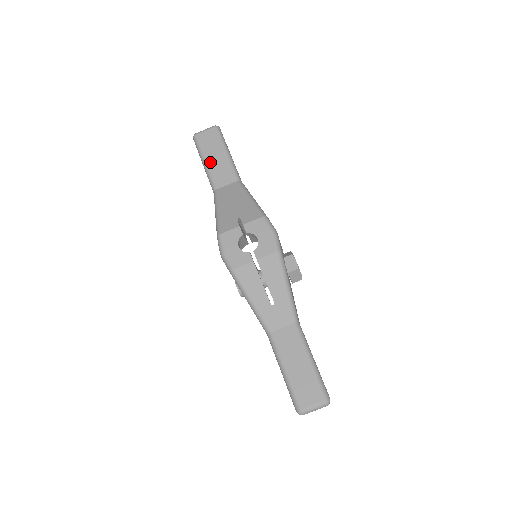
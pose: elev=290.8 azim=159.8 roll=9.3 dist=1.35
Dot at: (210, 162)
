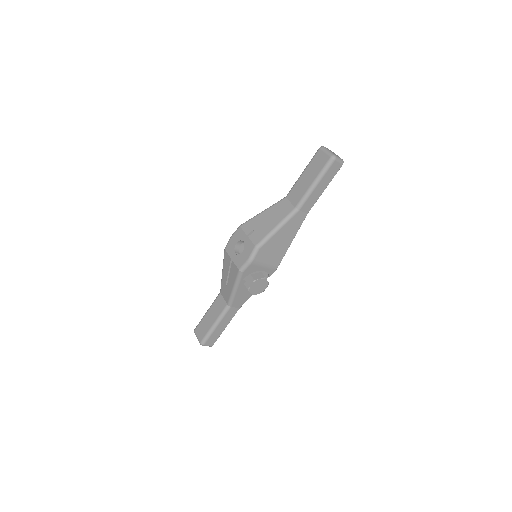
Dot at: (303, 177)
